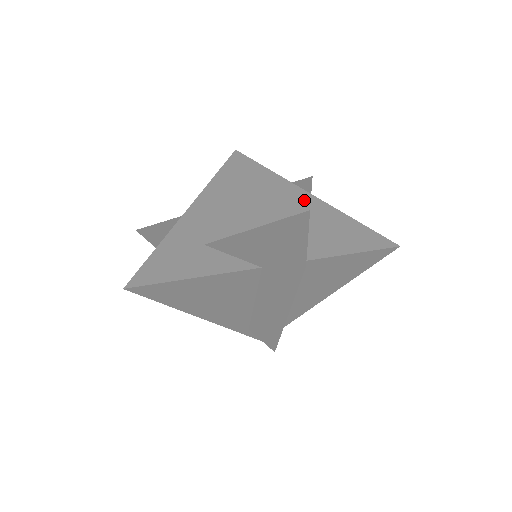
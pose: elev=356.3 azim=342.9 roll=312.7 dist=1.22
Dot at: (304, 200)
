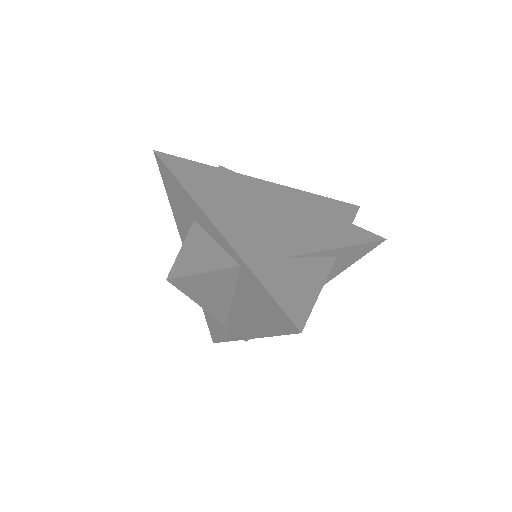
Dot at: (277, 189)
